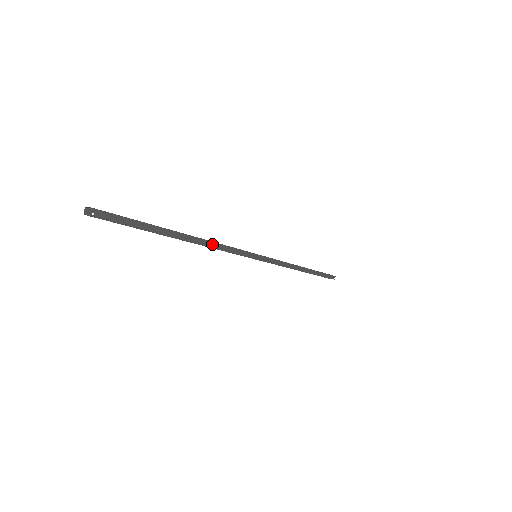
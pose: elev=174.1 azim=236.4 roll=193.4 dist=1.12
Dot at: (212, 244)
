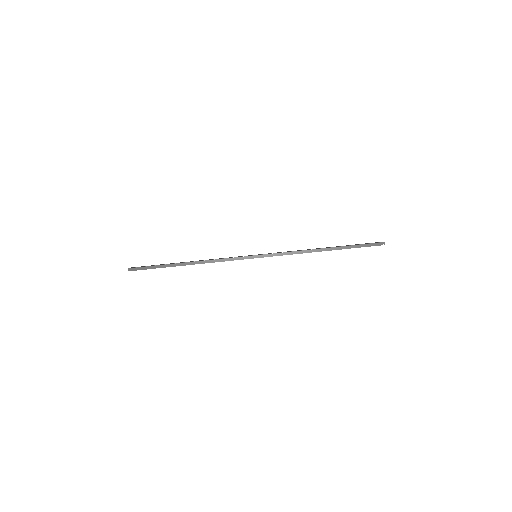
Dot at: (208, 261)
